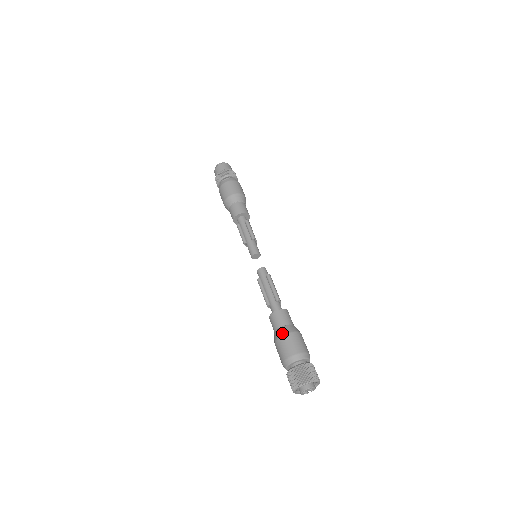
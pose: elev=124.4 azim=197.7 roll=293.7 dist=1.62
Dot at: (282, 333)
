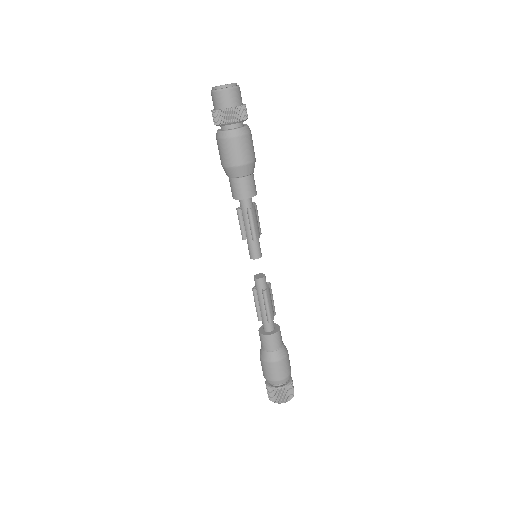
Dot at: (265, 359)
